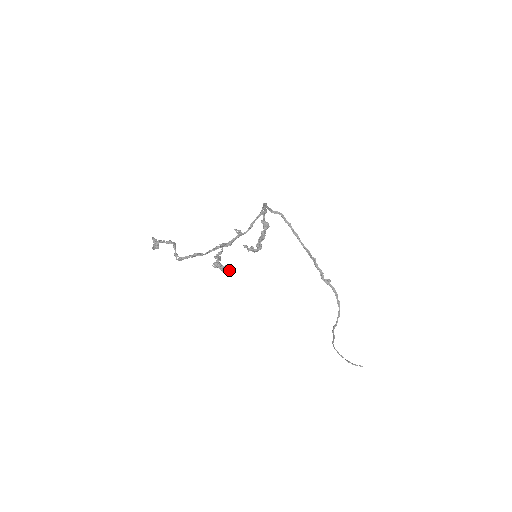
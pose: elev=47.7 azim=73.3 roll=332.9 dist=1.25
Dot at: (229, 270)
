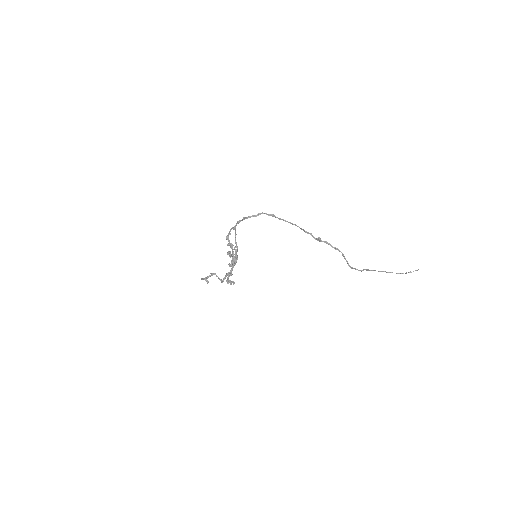
Dot at: (233, 282)
